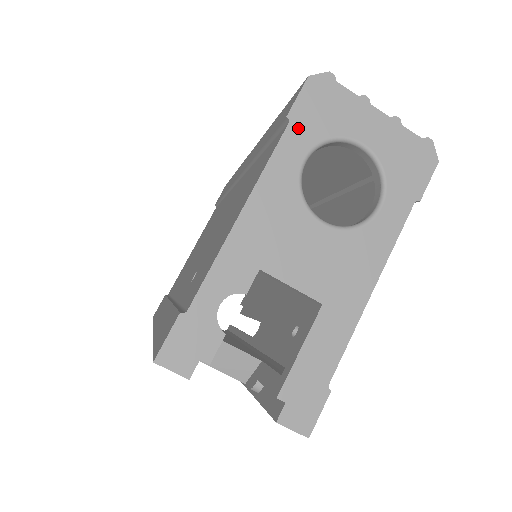
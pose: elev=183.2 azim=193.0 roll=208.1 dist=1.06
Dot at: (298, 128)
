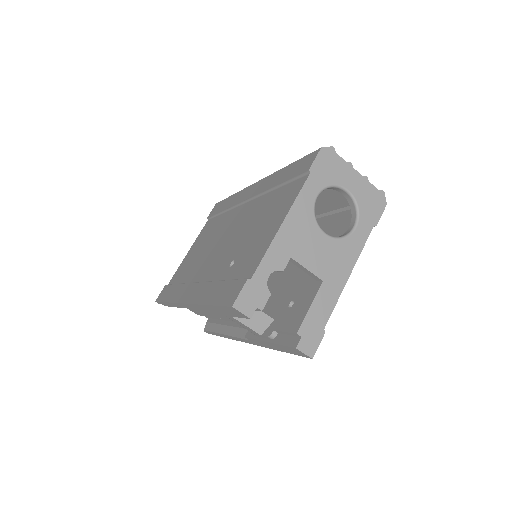
Dot at: (314, 177)
